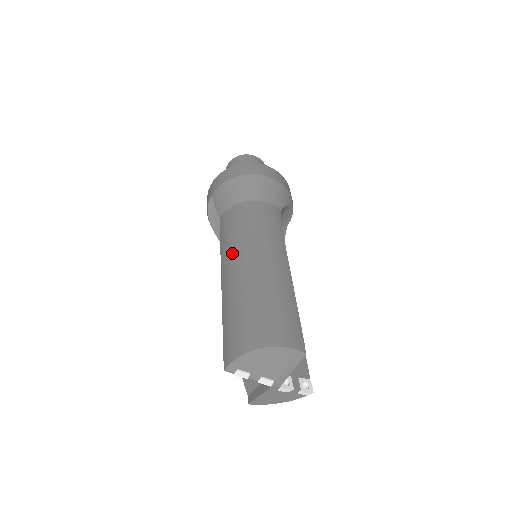
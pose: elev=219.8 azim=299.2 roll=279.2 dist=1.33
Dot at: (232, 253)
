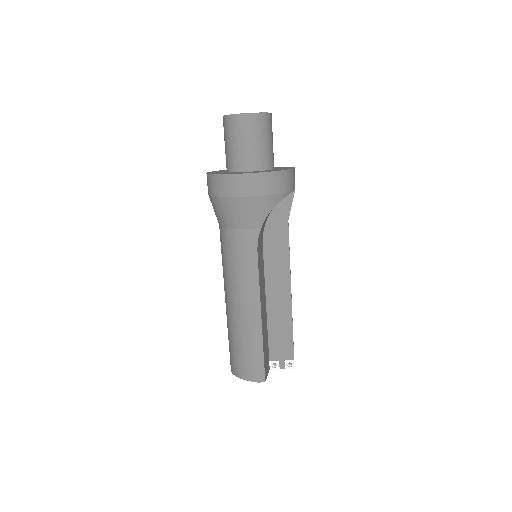
Dot at: (224, 285)
